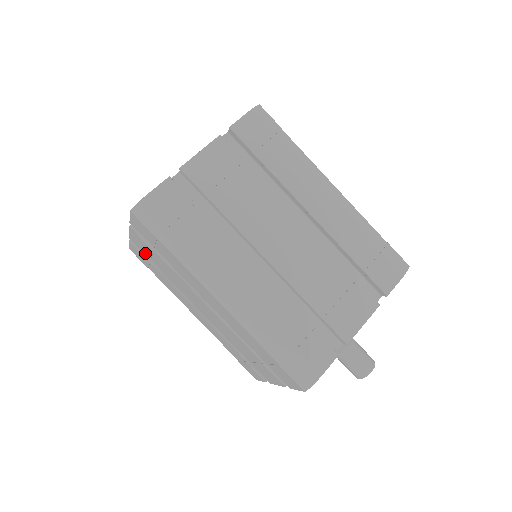
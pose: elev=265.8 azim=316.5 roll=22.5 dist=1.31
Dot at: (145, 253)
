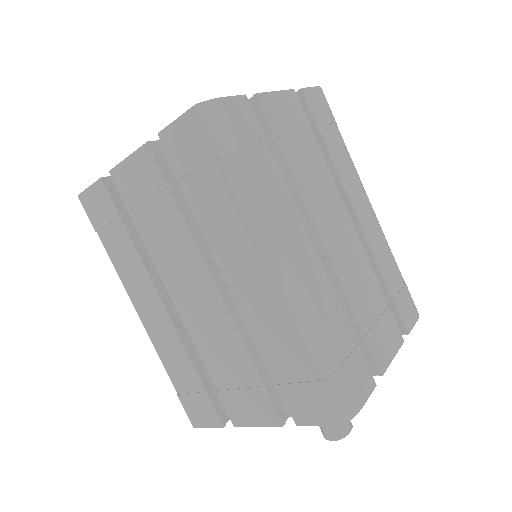
Dot at: (129, 197)
